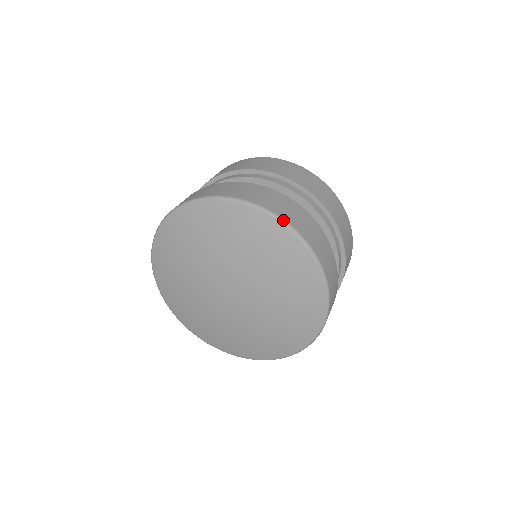
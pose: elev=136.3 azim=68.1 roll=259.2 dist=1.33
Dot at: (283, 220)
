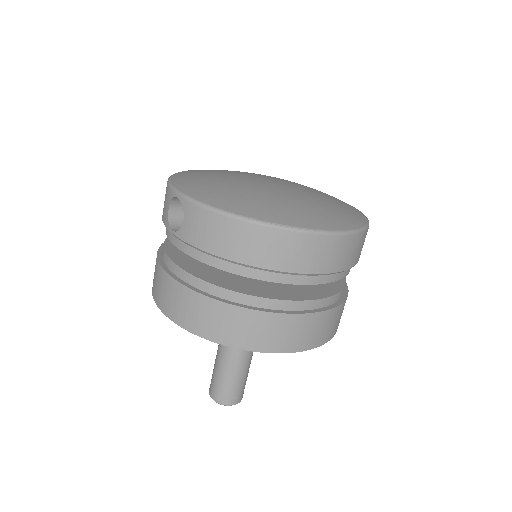
Dot at: occluded
